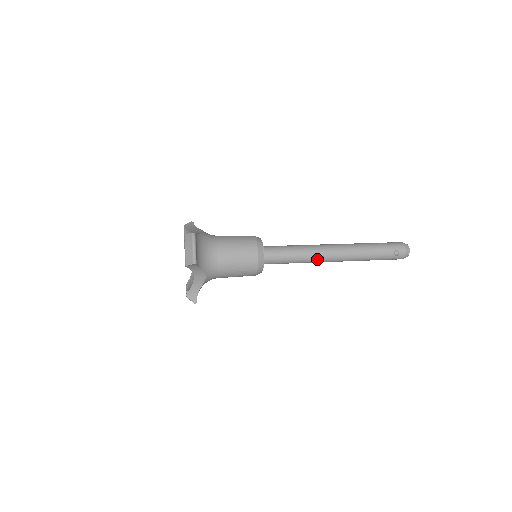
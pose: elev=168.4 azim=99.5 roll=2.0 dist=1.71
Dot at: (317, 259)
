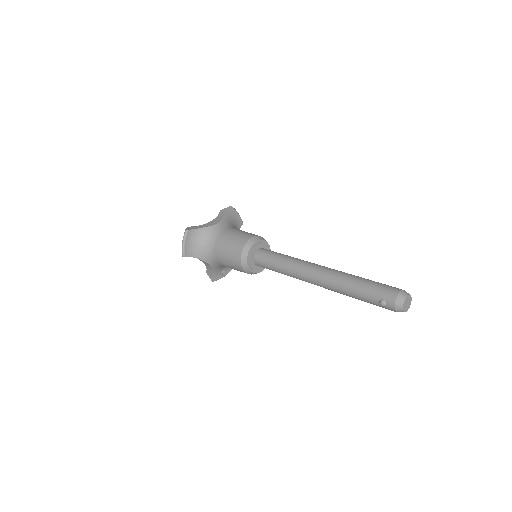
Dot at: (299, 278)
